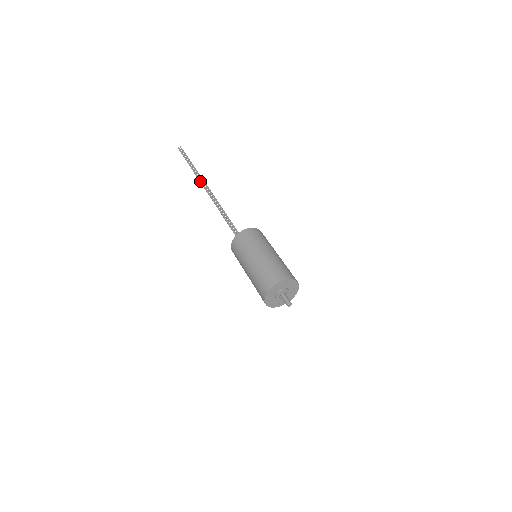
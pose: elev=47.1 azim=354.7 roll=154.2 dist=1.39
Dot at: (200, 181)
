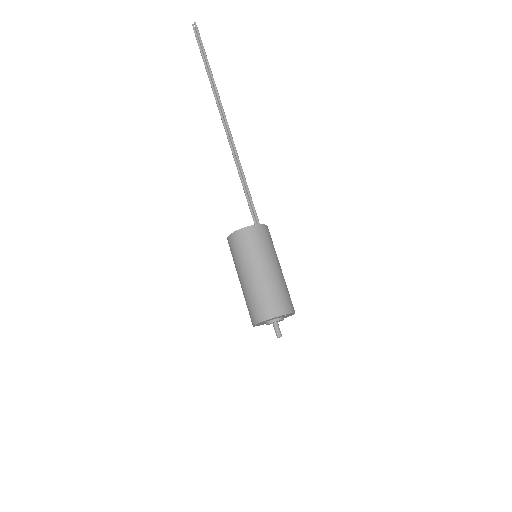
Dot at: occluded
